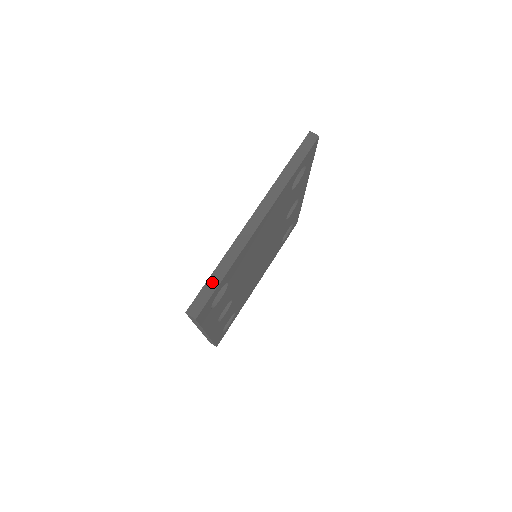
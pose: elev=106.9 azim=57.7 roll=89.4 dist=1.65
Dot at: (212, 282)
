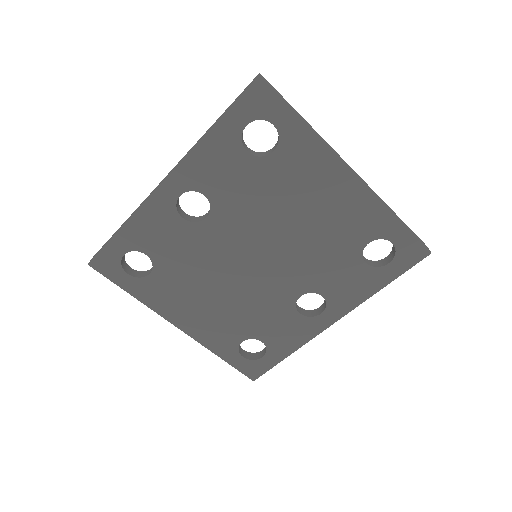
Dot at: (292, 107)
